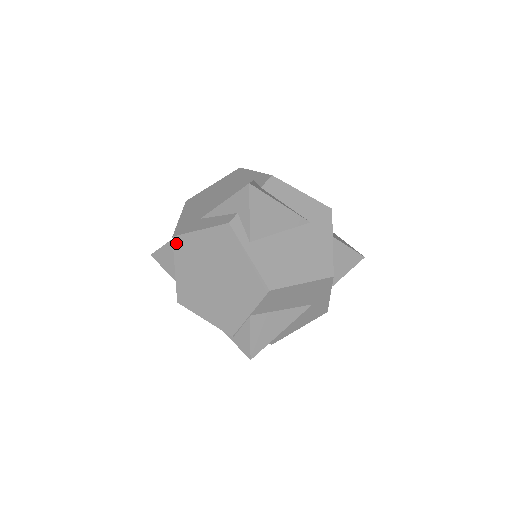
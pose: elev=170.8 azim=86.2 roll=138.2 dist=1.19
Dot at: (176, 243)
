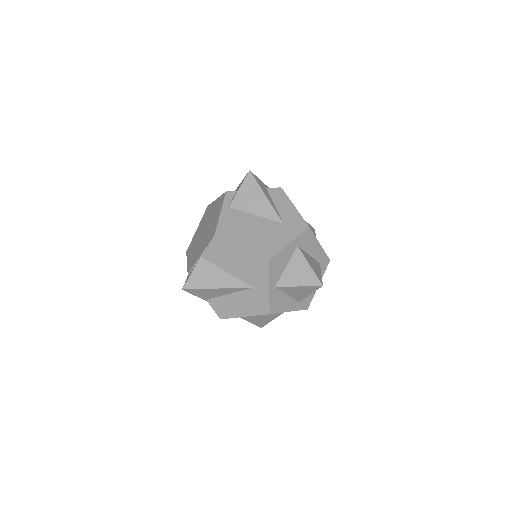
Dot at: (206, 210)
